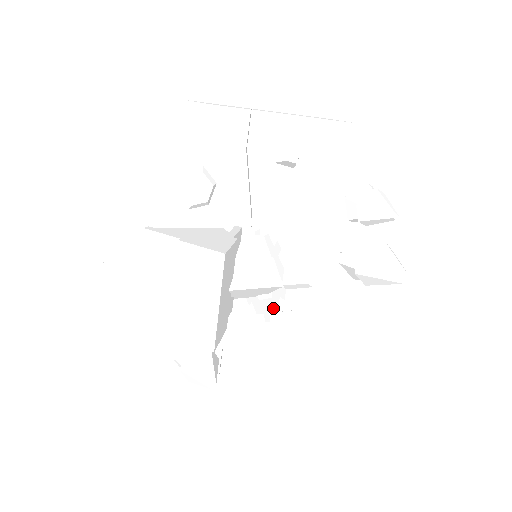
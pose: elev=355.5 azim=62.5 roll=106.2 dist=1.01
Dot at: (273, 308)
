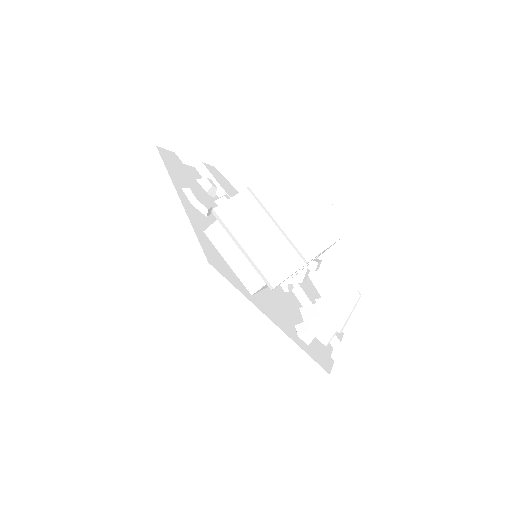
Dot at: occluded
